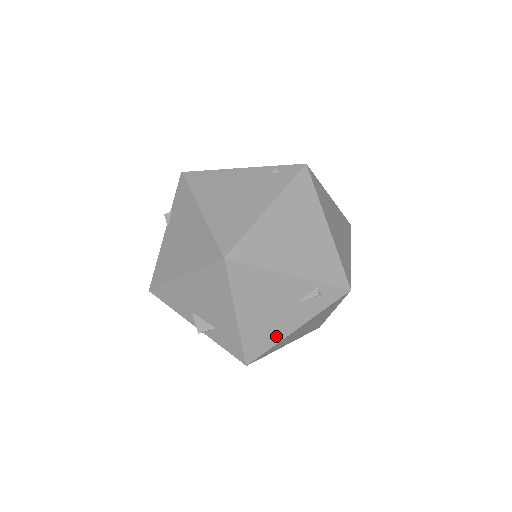
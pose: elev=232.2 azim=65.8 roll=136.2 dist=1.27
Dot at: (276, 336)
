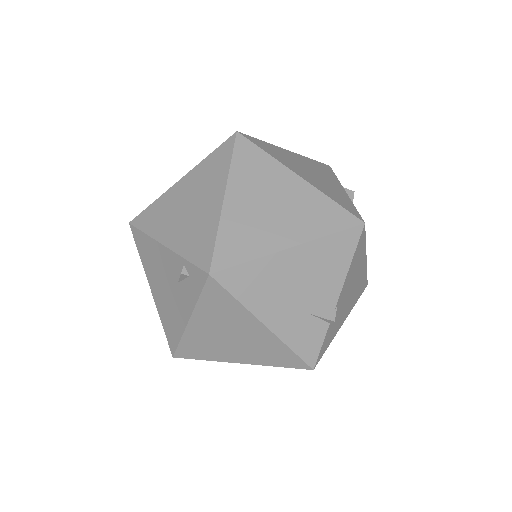
Dot at: (179, 325)
